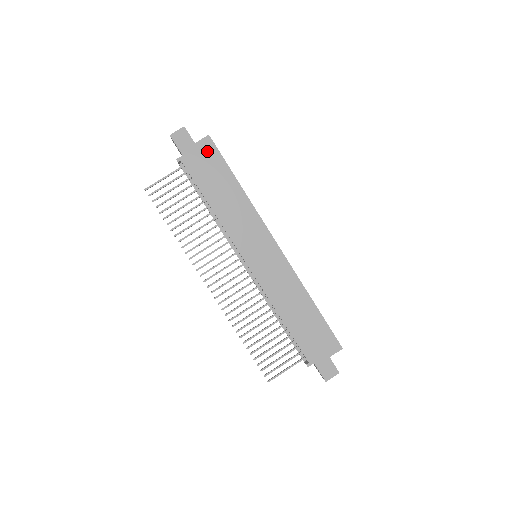
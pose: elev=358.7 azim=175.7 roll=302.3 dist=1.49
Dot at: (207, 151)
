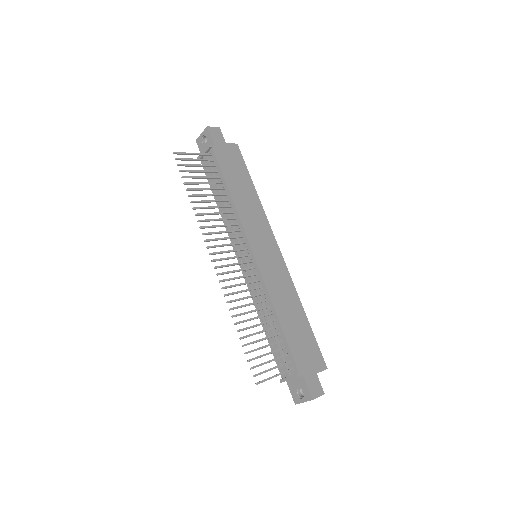
Dot at: (234, 153)
